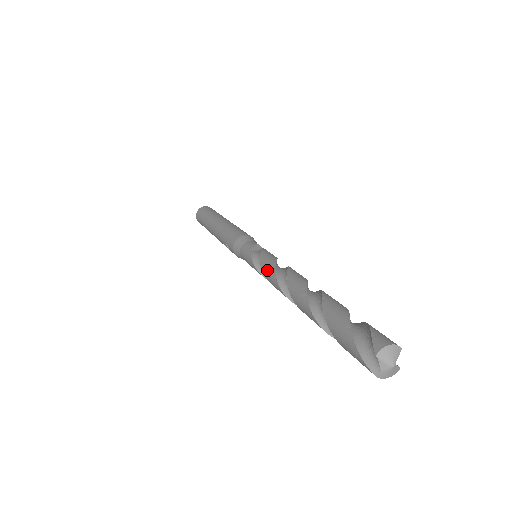
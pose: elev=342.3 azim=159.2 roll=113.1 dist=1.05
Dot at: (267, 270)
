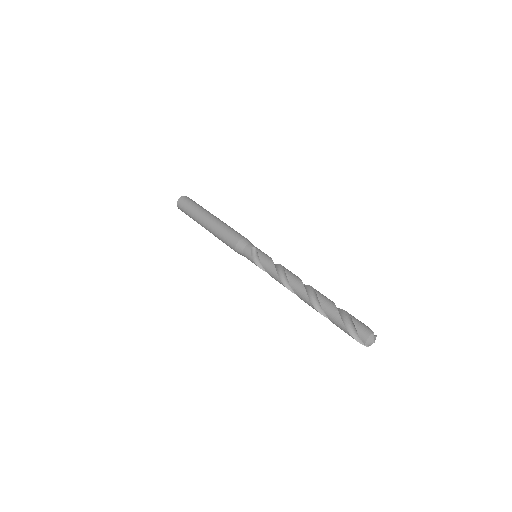
Dot at: (275, 279)
